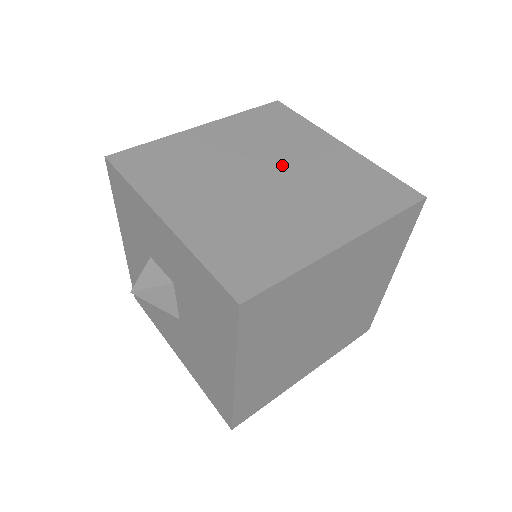
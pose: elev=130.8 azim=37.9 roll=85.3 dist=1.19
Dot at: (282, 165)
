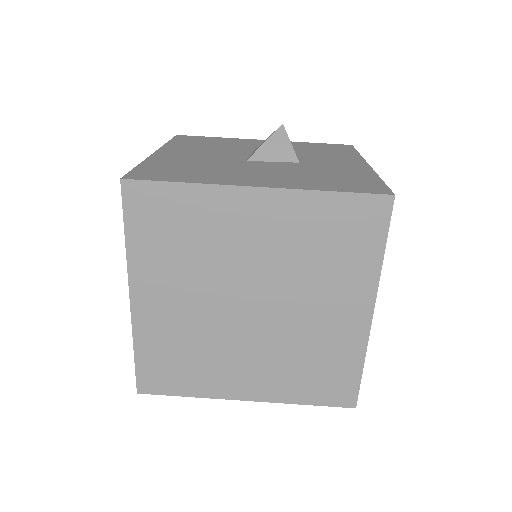
Dot at: (247, 279)
